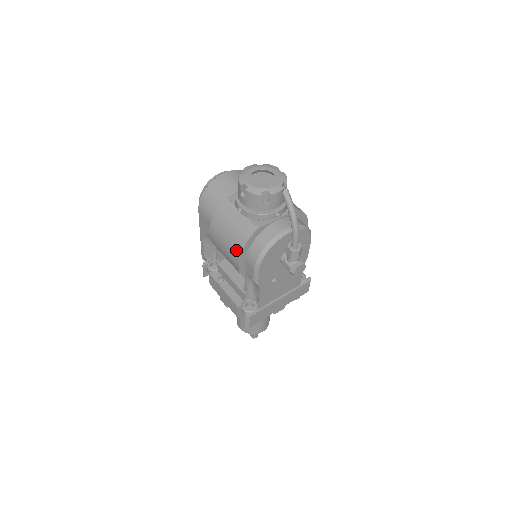
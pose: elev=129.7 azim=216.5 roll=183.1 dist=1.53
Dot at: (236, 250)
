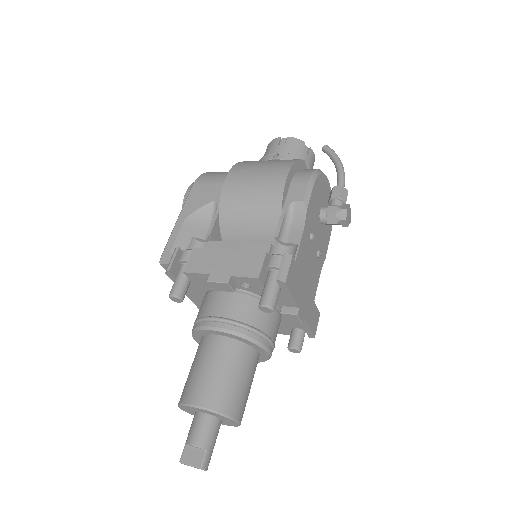
Dot at: (283, 166)
